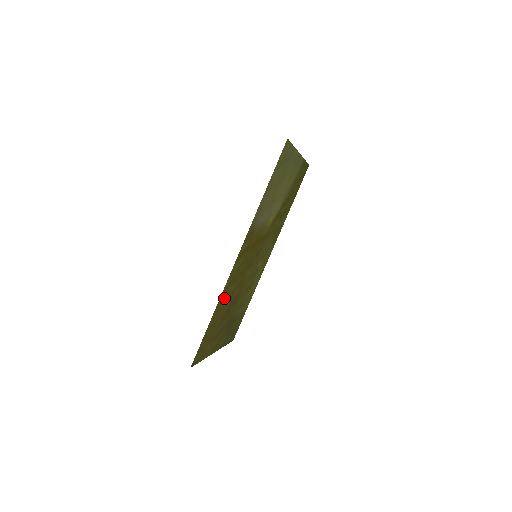
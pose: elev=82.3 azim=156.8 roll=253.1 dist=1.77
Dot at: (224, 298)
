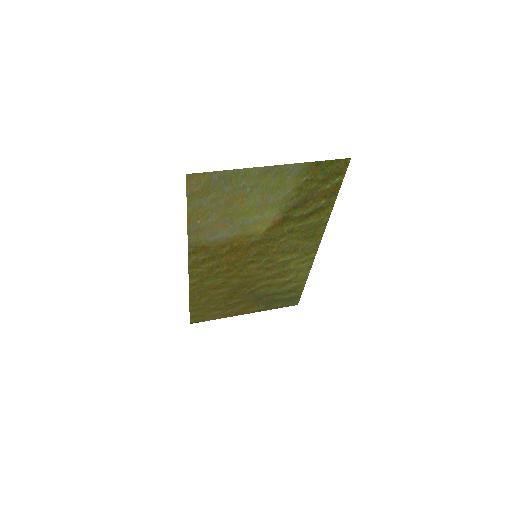
Dot at: (204, 288)
